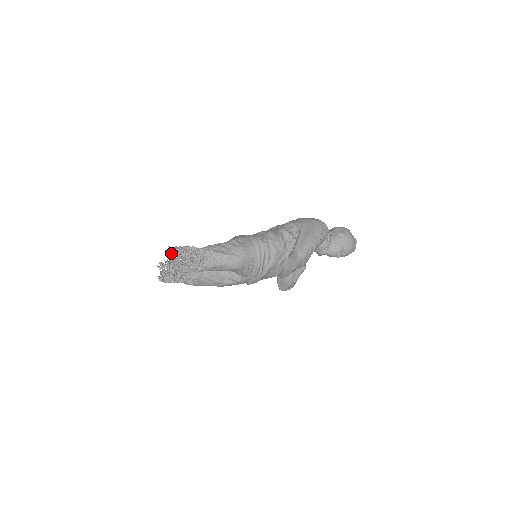
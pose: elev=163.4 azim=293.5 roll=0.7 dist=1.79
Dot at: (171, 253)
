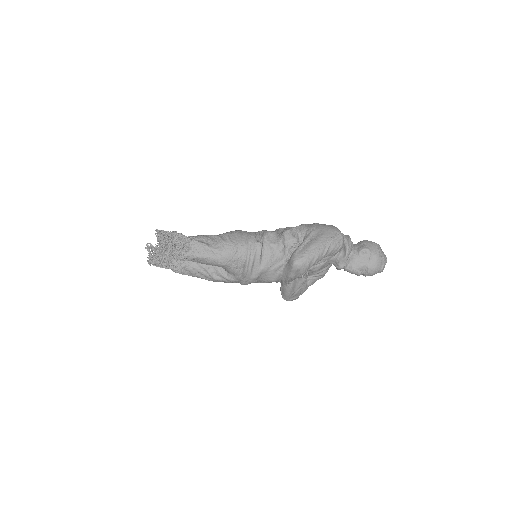
Dot at: occluded
